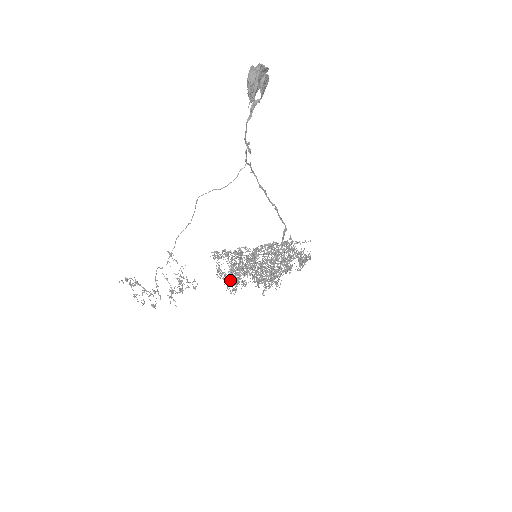
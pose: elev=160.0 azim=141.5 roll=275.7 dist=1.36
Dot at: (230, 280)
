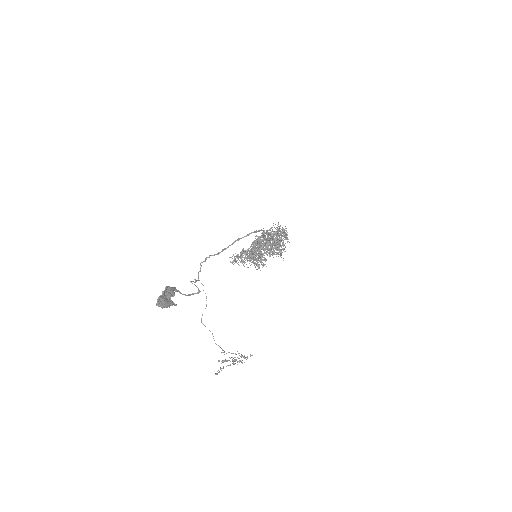
Dot at: (256, 264)
